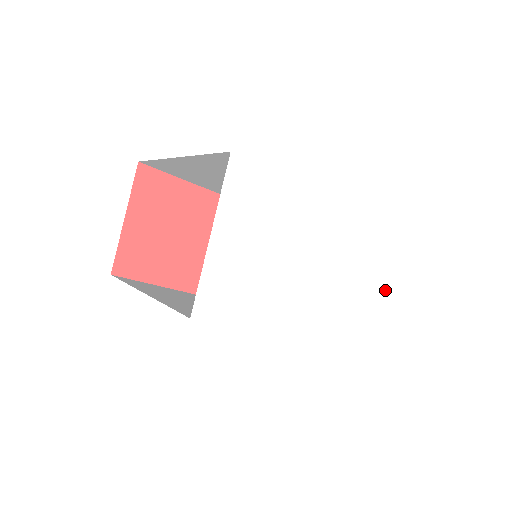
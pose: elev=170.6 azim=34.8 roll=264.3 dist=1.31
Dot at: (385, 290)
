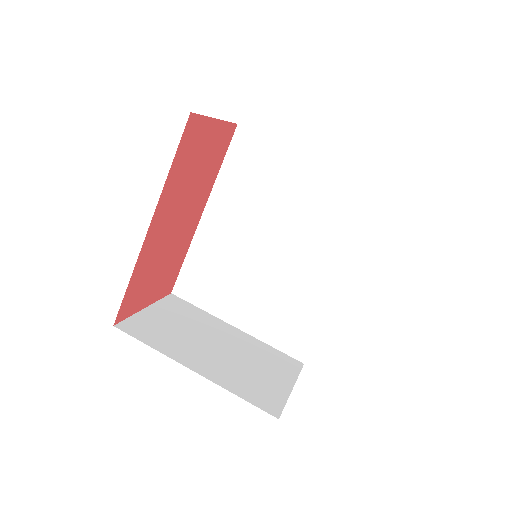
Dot at: occluded
